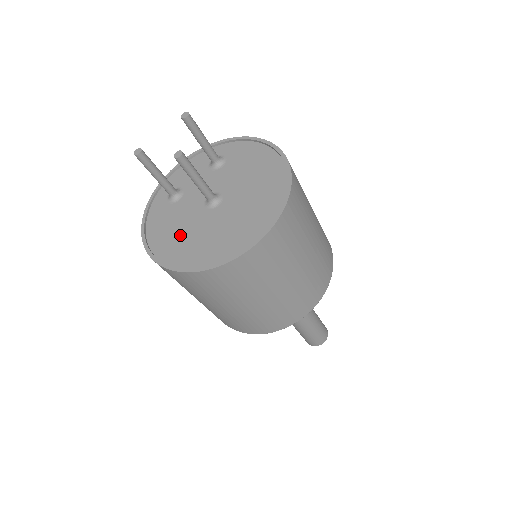
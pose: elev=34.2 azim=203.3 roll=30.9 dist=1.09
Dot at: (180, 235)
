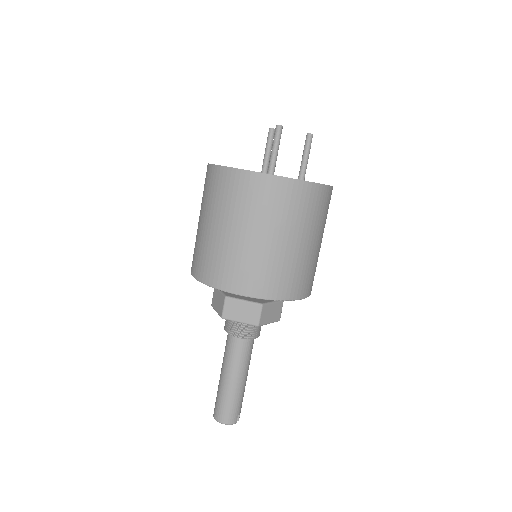
Dot at: occluded
